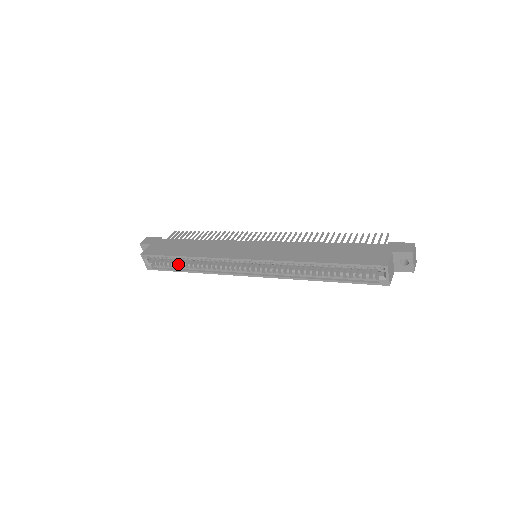
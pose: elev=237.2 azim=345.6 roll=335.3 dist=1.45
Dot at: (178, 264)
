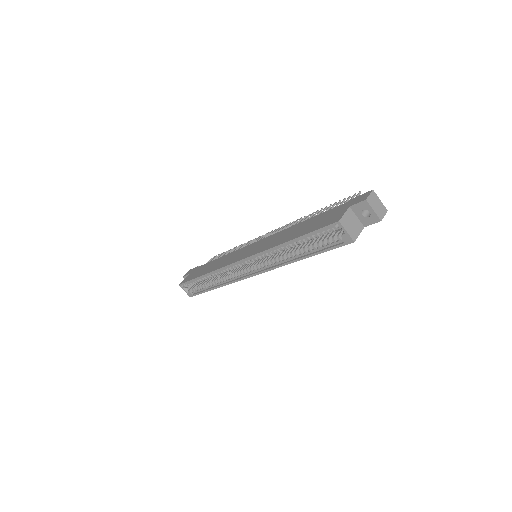
Dot at: (206, 285)
